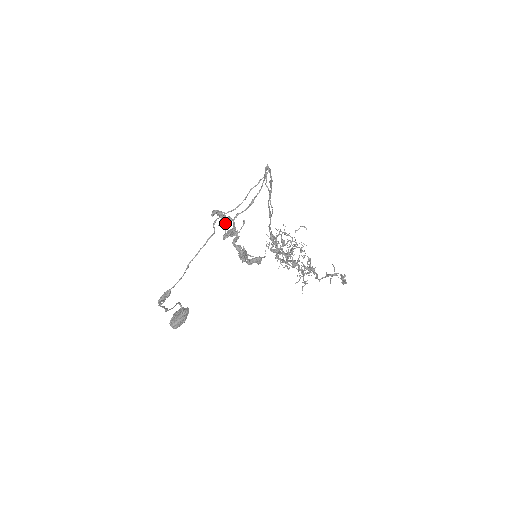
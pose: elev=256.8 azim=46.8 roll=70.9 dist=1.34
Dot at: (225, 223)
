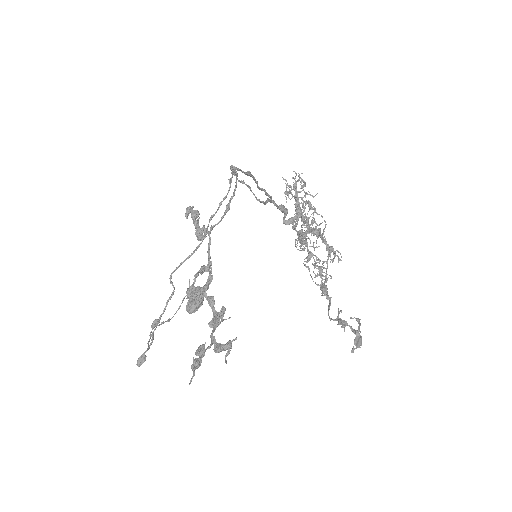
Dot at: (199, 239)
